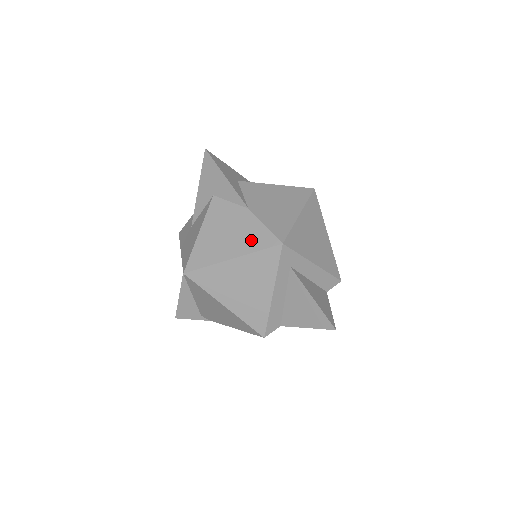
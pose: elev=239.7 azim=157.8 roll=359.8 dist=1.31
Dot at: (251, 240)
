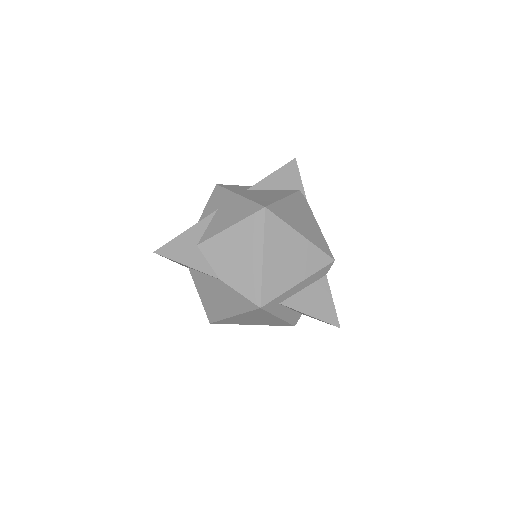
Dot at: (237, 304)
